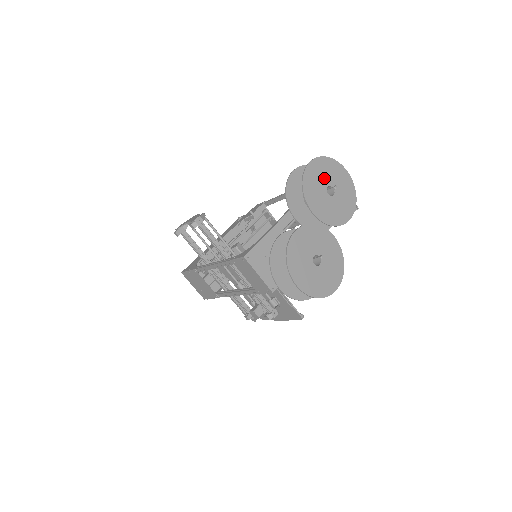
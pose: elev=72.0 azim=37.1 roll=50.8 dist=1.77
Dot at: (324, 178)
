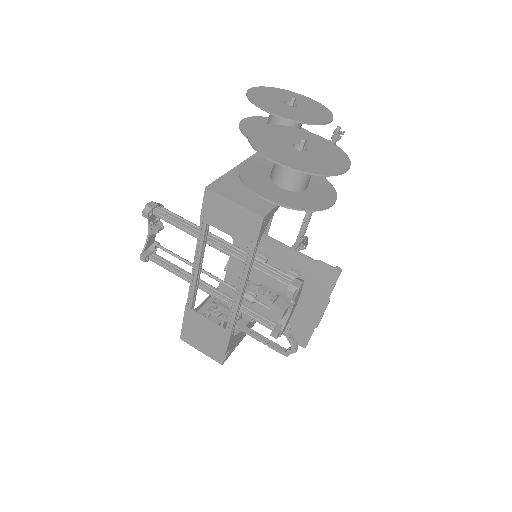
Dot at: (277, 97)
